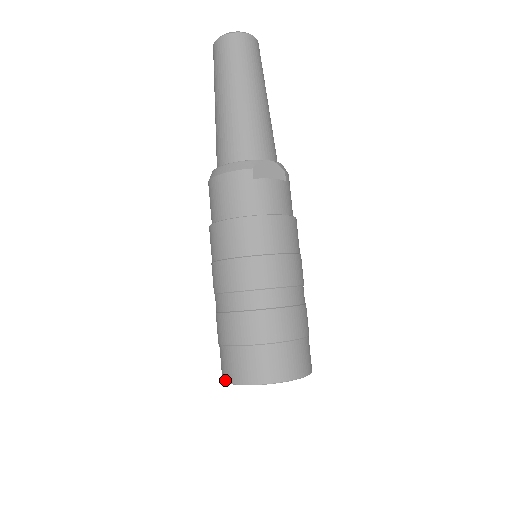
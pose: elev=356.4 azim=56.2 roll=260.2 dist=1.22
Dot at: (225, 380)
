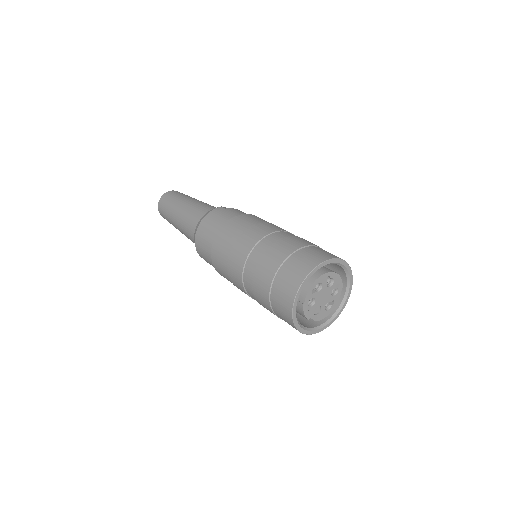
Dot at: (293, 296)
